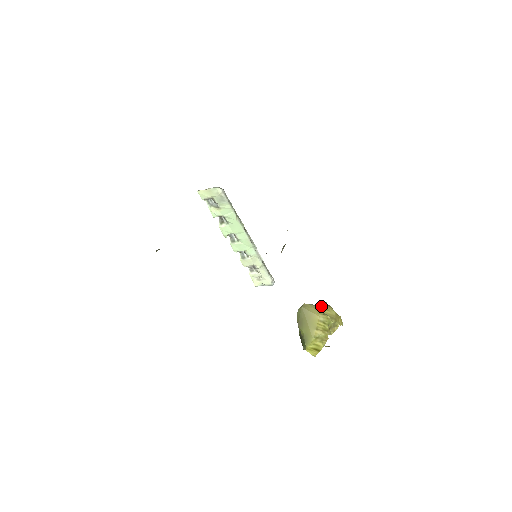
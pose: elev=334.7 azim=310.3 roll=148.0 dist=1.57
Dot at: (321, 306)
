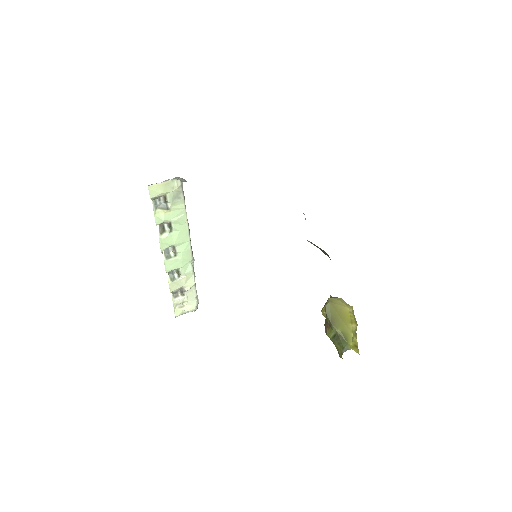
Dot at: occluded
